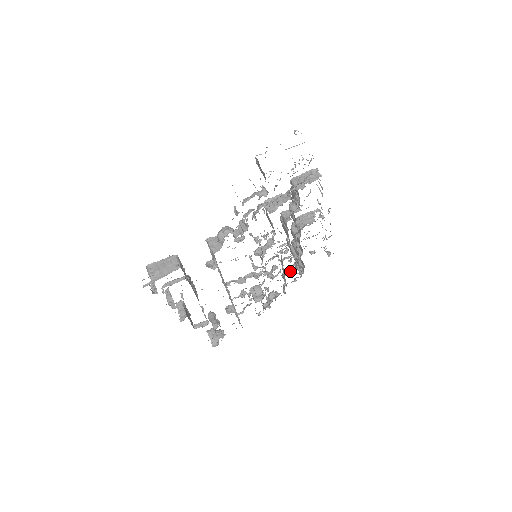
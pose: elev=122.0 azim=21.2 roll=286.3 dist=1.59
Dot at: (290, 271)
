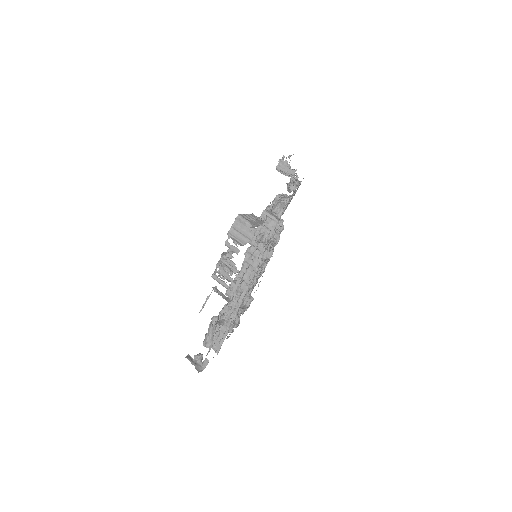
Dot at: occluded
